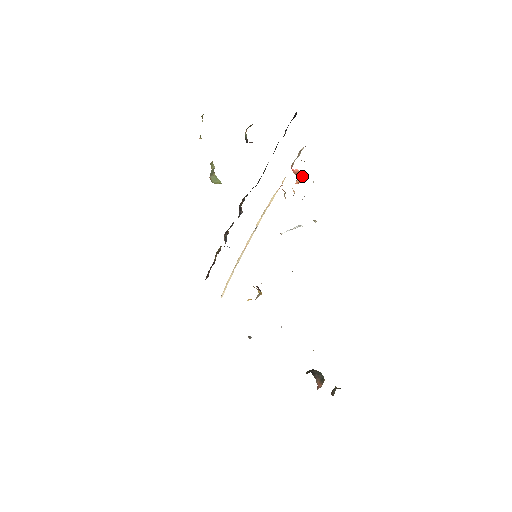
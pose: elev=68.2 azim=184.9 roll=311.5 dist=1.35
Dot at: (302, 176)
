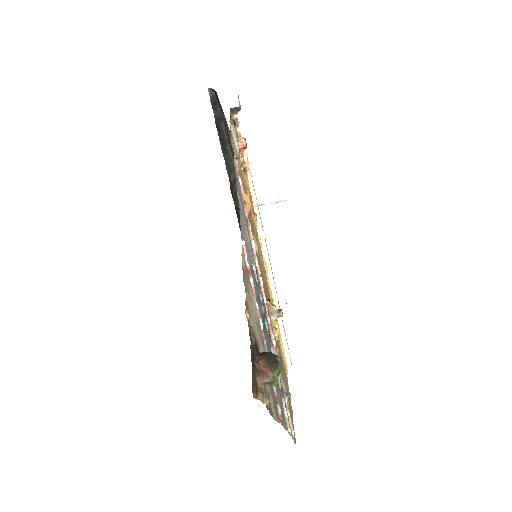
Dot at: (243, 138)
